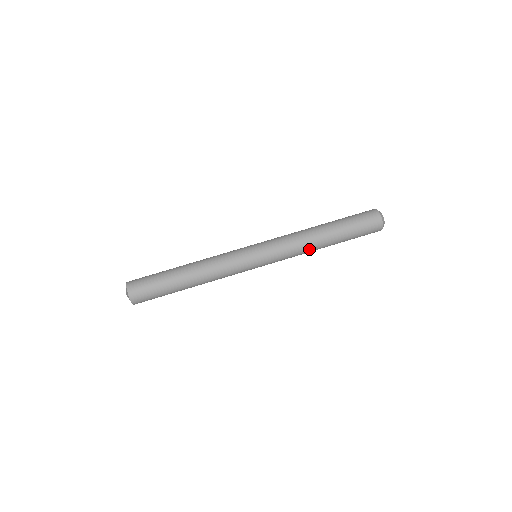
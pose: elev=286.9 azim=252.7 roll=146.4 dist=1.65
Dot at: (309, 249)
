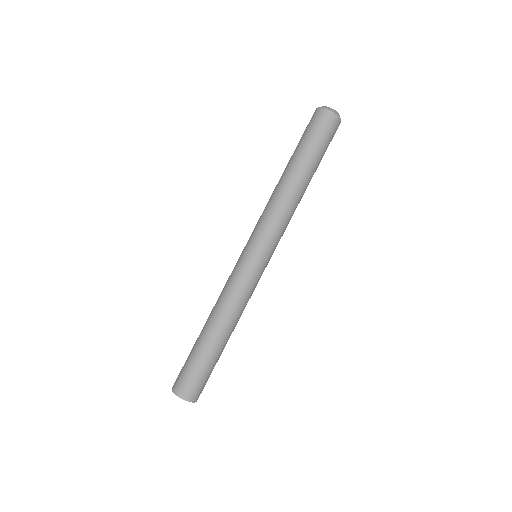
Dot at: (290, 200)
